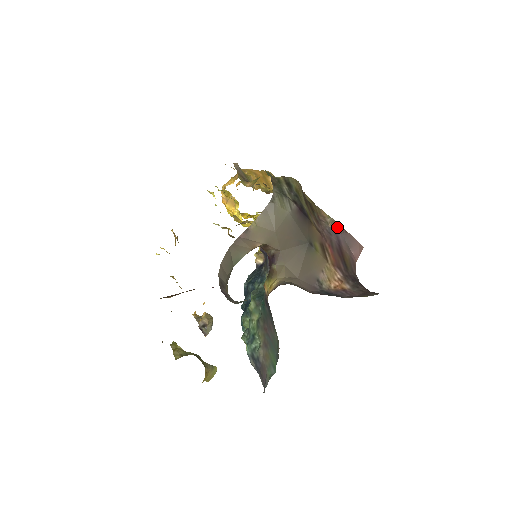
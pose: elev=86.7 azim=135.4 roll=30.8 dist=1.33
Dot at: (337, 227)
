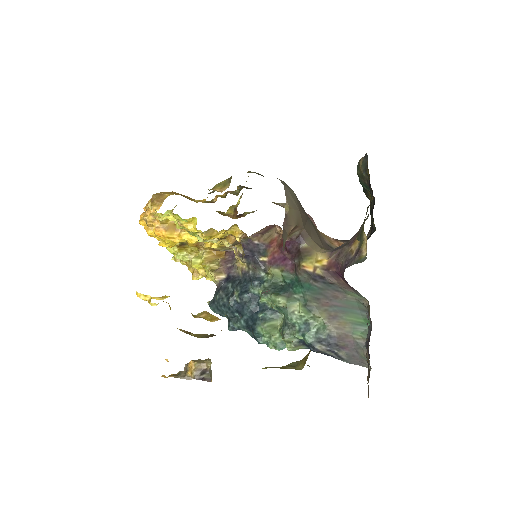
Dot at: occluded
